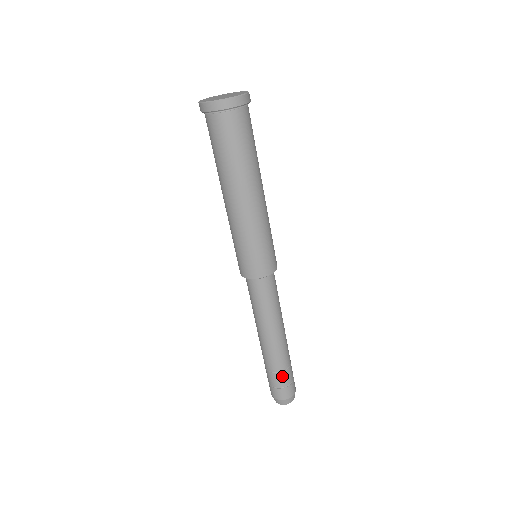
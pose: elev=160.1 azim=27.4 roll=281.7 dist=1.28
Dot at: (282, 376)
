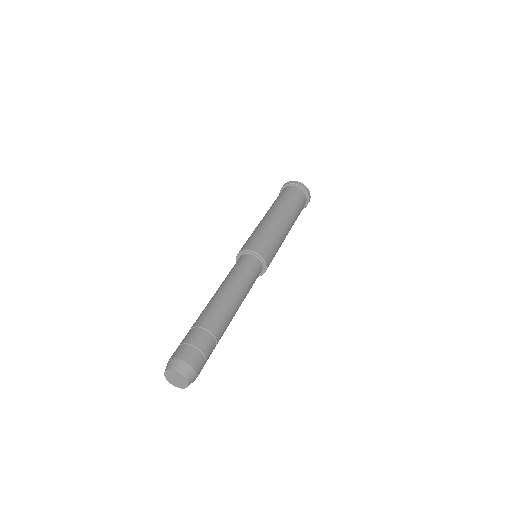
Dot at: (209, 340)
